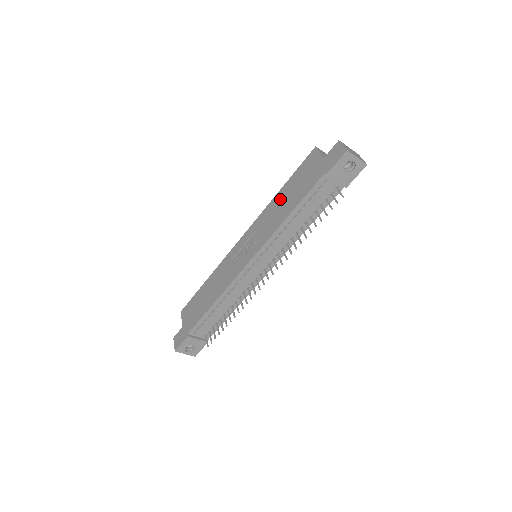
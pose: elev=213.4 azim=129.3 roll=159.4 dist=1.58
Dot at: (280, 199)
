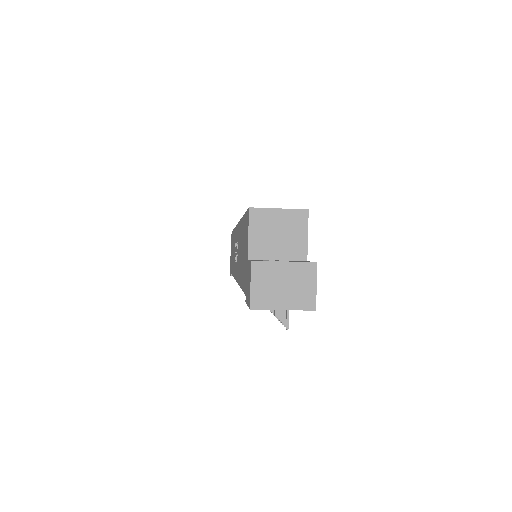
Dot at: occluded
